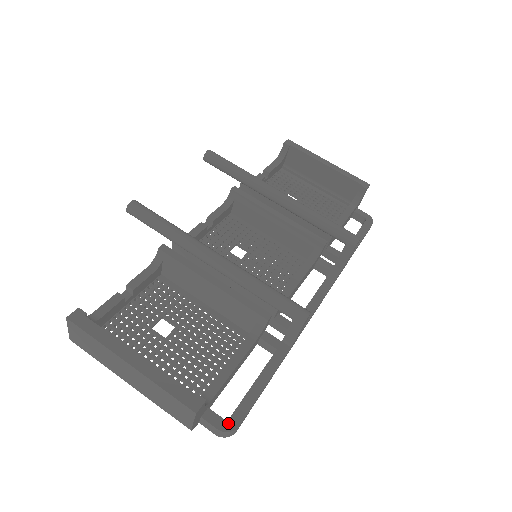
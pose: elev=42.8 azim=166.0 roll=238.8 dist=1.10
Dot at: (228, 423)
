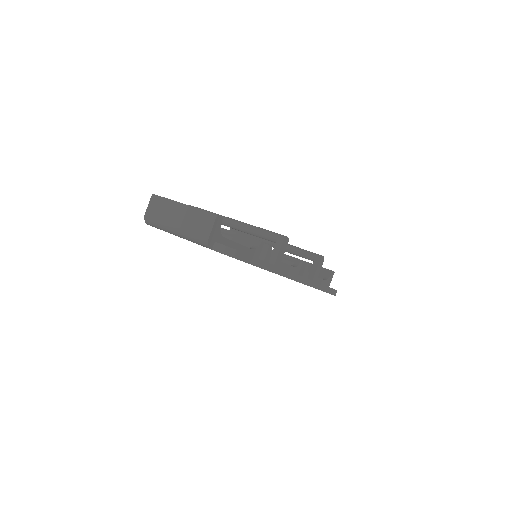
Dot at: (231, 248)
